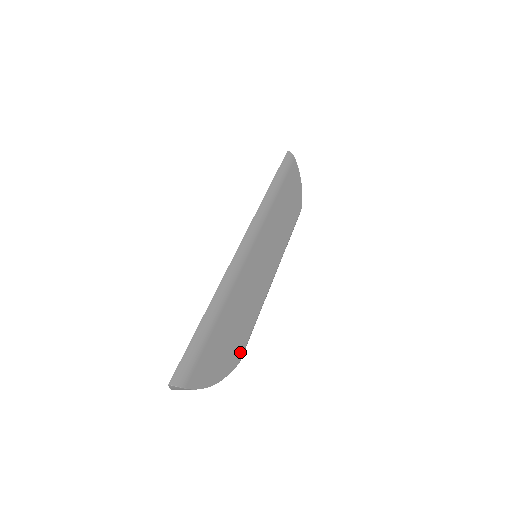
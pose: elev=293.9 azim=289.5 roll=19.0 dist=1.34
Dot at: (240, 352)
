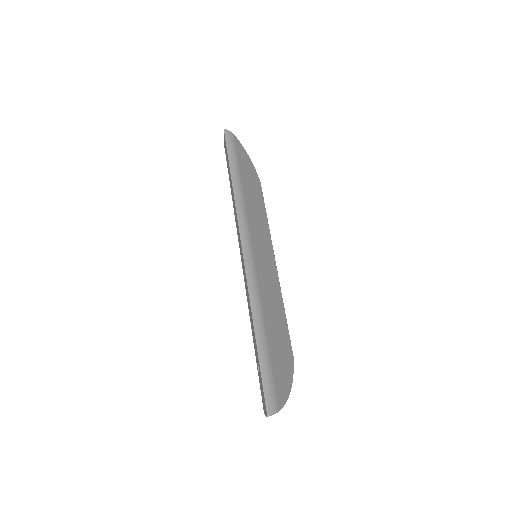
Dot at: (290, 349)
